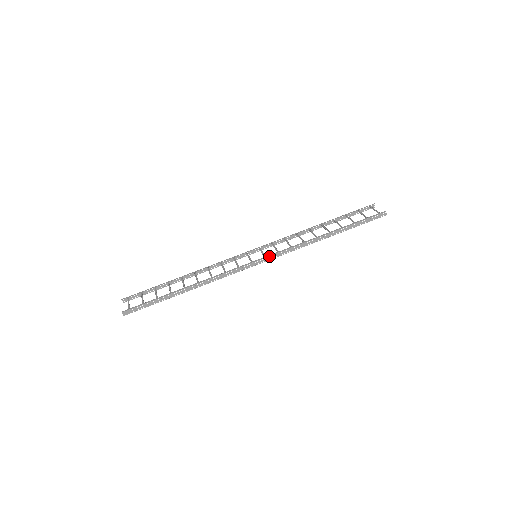
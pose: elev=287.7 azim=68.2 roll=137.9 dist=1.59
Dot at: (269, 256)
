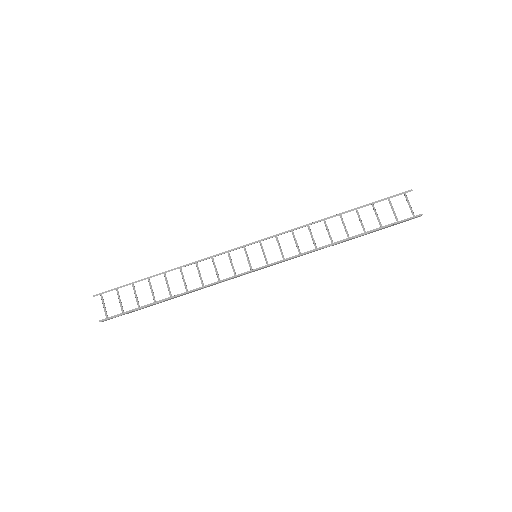
Dot at: (273, 264)
